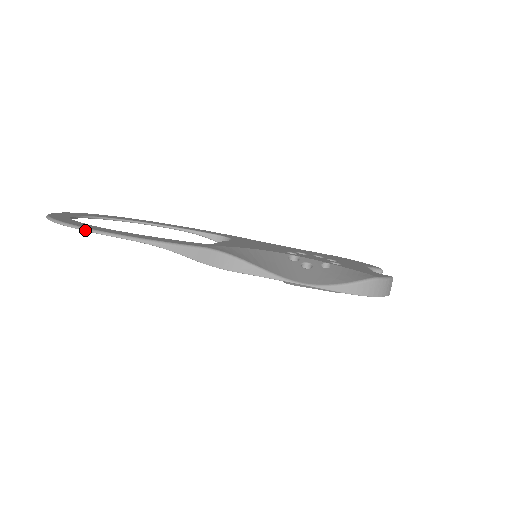
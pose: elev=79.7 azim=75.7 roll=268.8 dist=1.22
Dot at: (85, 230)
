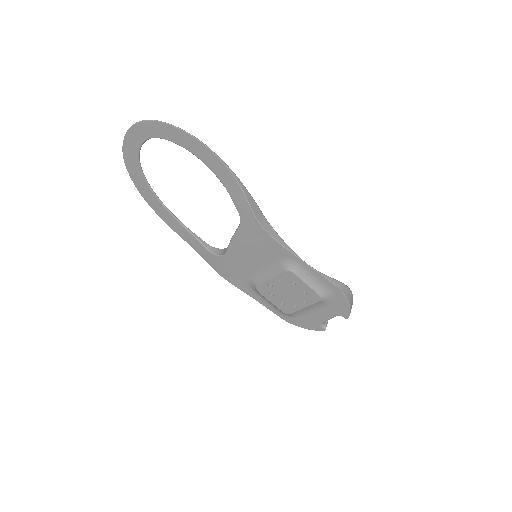
Dot at: (190, 134)
